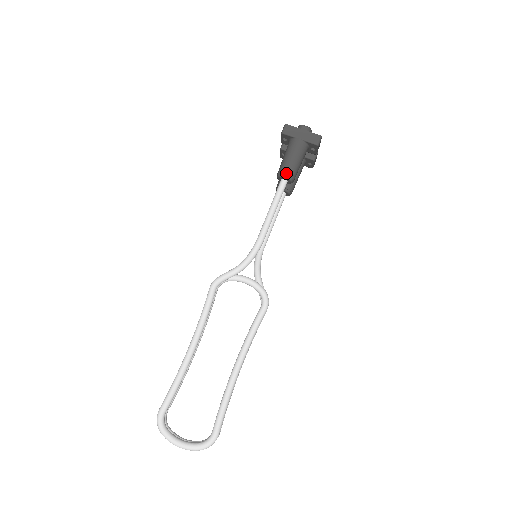
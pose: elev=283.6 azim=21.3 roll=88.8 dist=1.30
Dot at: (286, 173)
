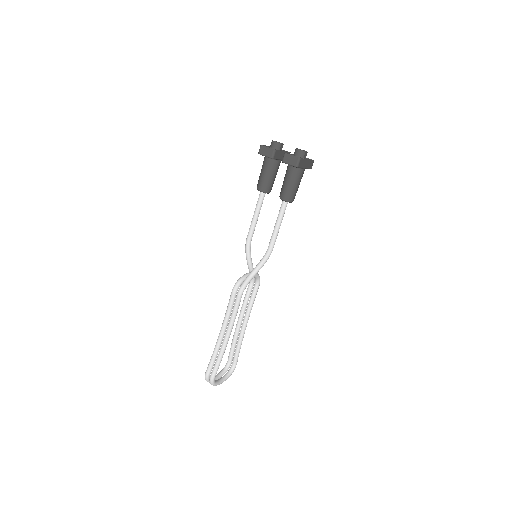
Dot at: (293, 200)
